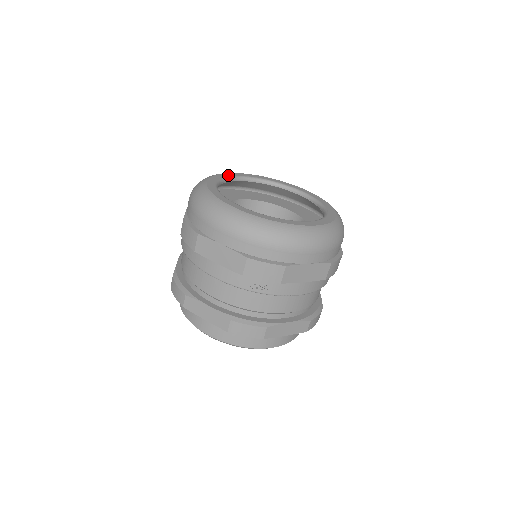
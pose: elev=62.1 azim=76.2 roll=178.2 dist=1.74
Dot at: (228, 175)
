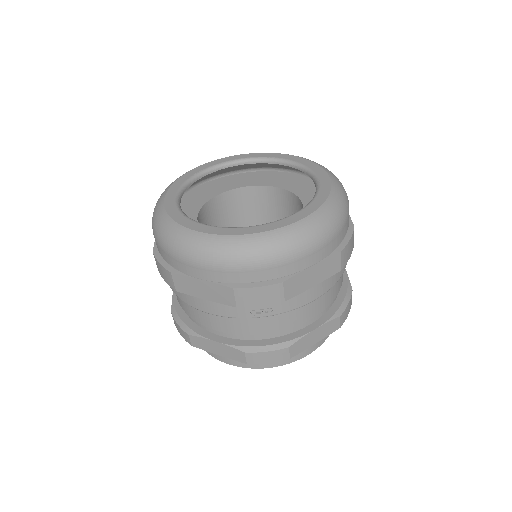
Dot at: (191, 174)
